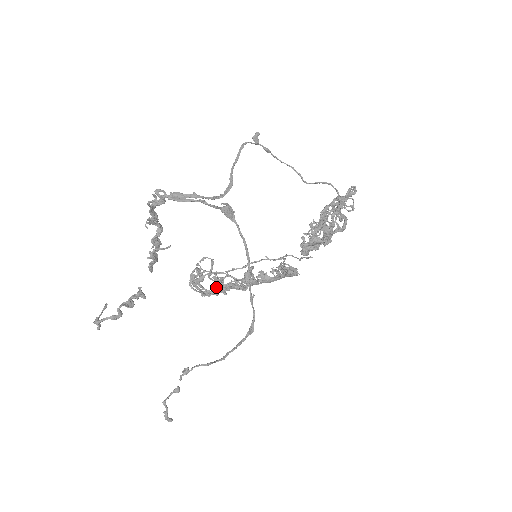
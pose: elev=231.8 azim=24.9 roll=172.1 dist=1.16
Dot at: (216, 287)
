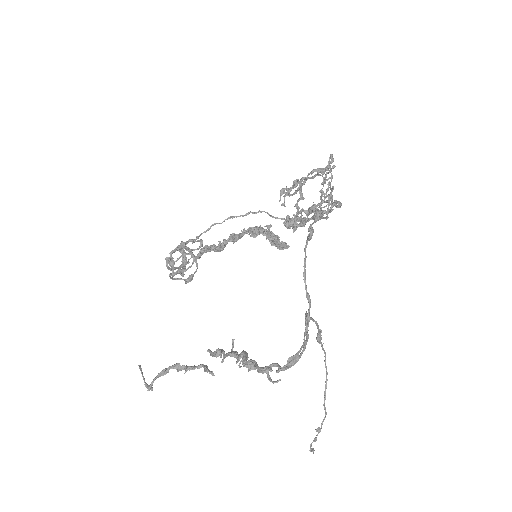
Dot at: occluded
